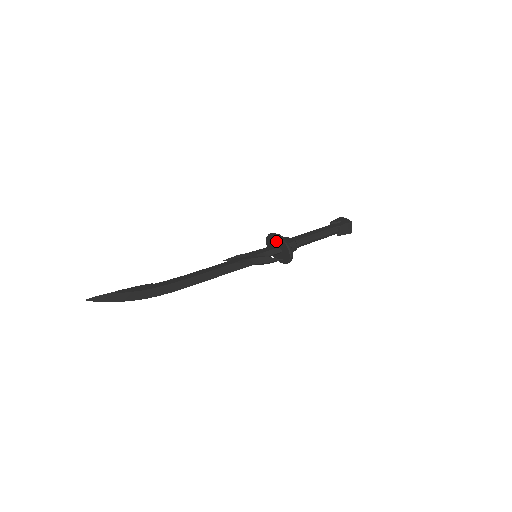
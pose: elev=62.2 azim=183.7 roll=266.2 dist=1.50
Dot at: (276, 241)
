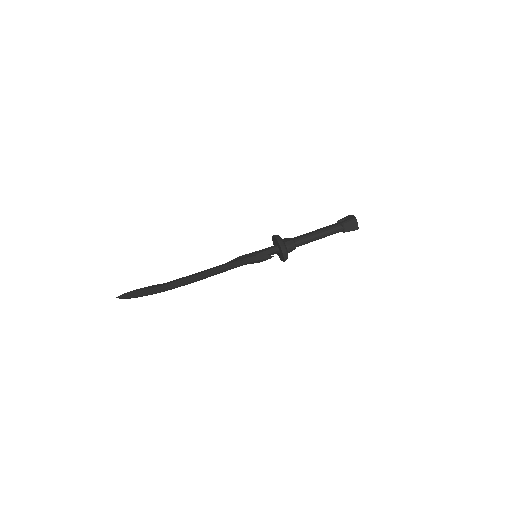
Dot at: (275, 241)
